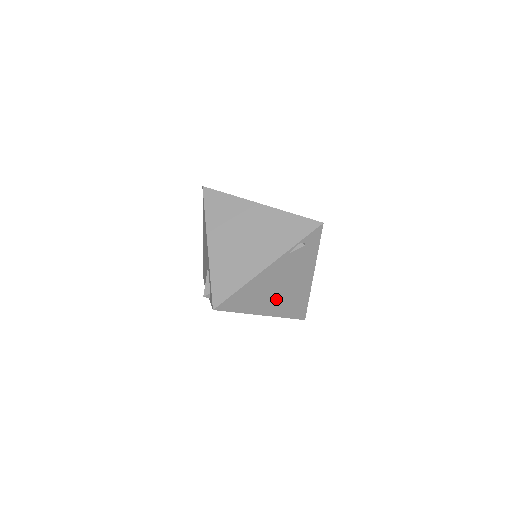
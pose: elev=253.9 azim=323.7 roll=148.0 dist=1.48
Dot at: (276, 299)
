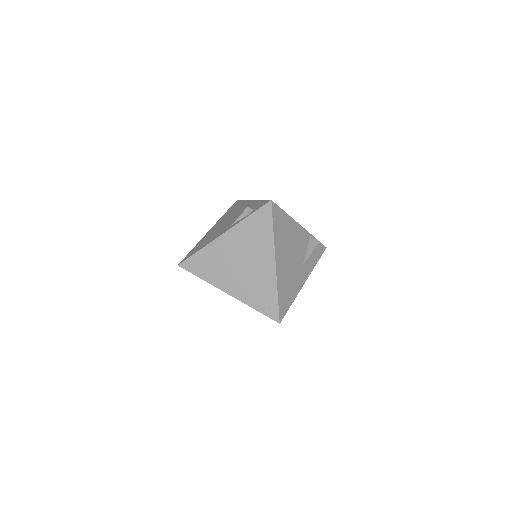
Dot at: (287, 262)
